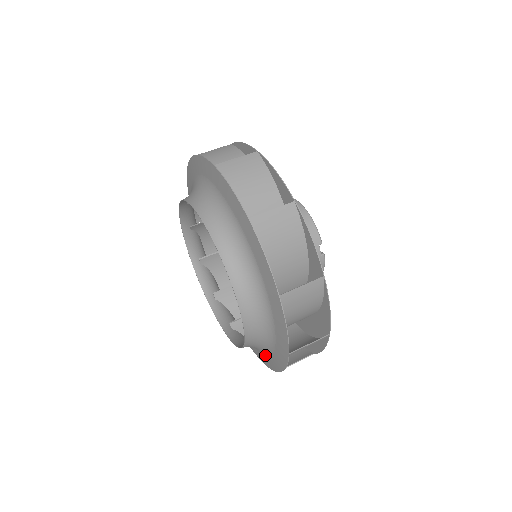
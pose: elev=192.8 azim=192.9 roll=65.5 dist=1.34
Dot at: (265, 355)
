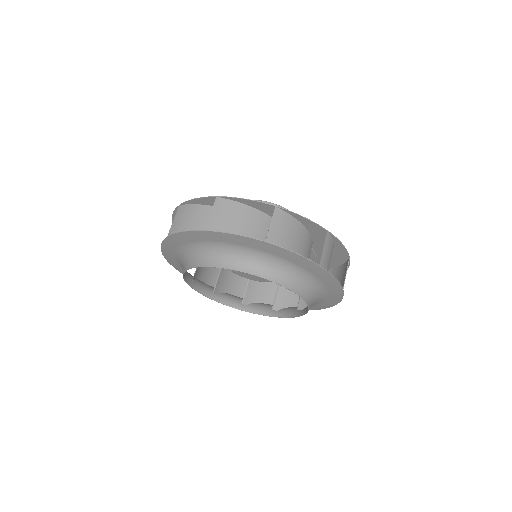
Dot at: occluded
